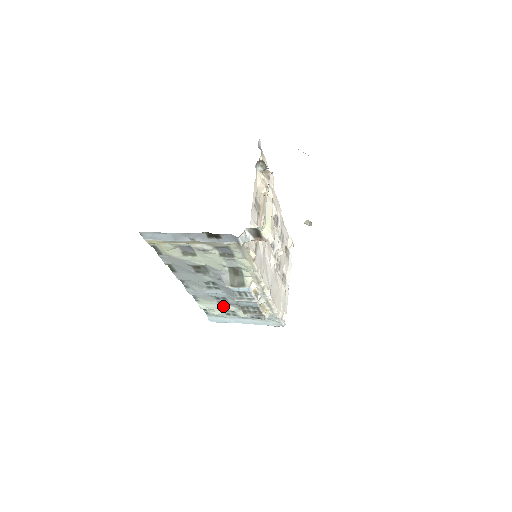
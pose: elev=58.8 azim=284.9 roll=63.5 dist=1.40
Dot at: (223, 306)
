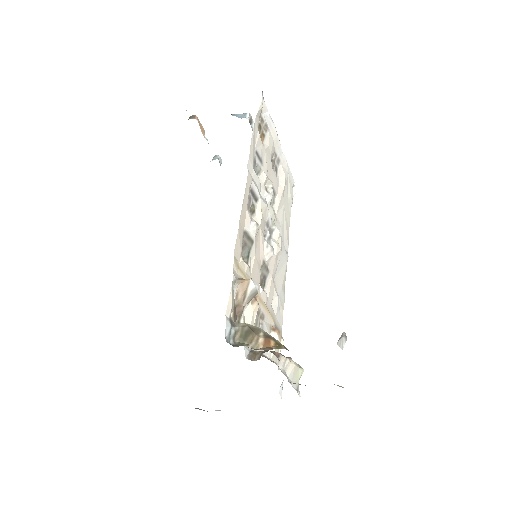
Dot at: occluded
